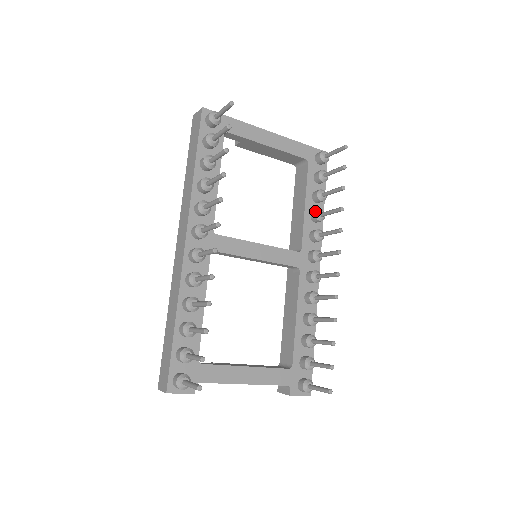
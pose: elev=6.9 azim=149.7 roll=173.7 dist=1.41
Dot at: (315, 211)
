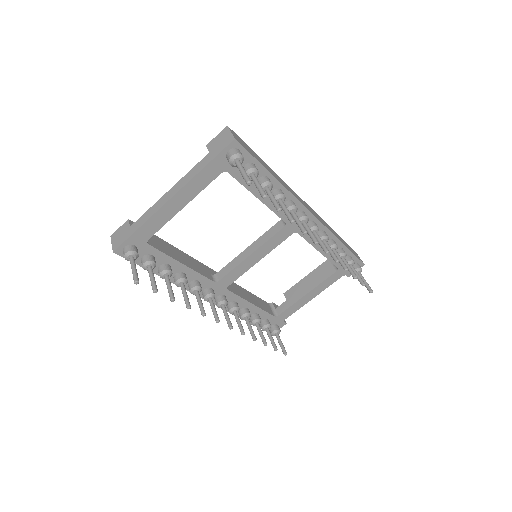
Dot at: occluded
